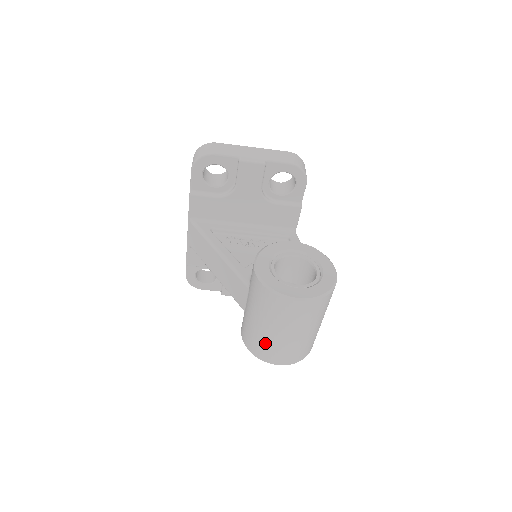
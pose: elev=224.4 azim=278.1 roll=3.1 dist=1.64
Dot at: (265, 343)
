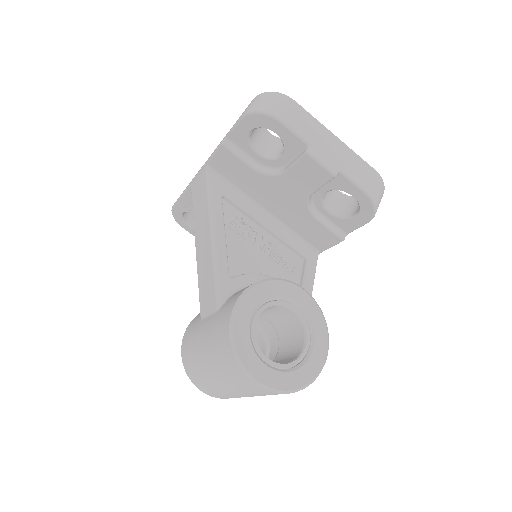
Dot at: (199, 372)
